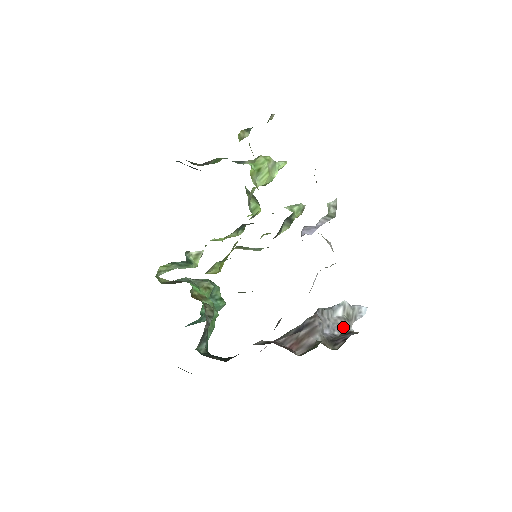
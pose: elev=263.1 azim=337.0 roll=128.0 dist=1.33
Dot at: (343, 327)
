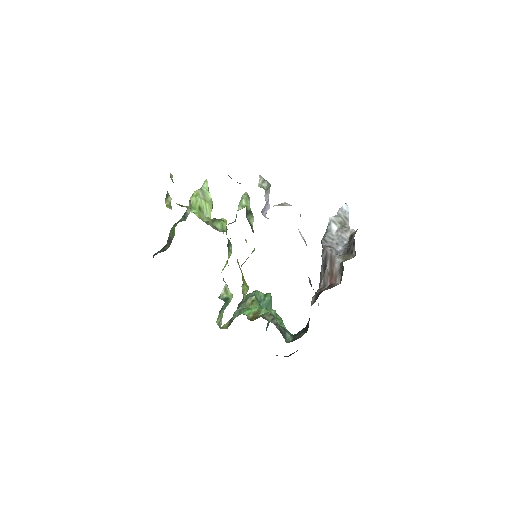
Dot at: (345, 234)
